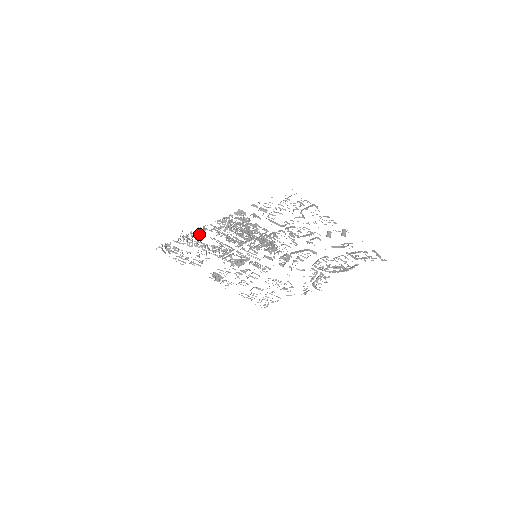
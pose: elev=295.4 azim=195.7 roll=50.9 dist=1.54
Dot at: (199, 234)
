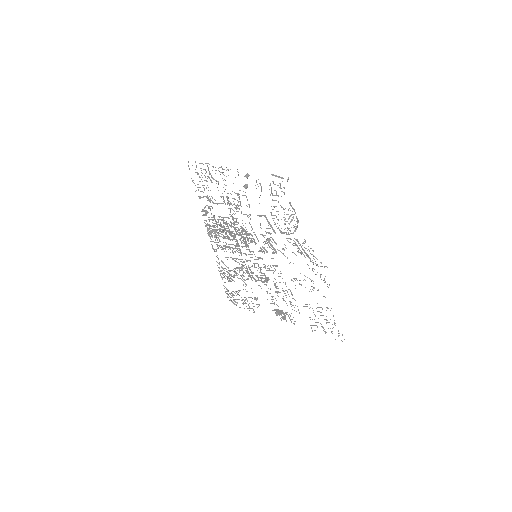
Dot at: (221, 260)
